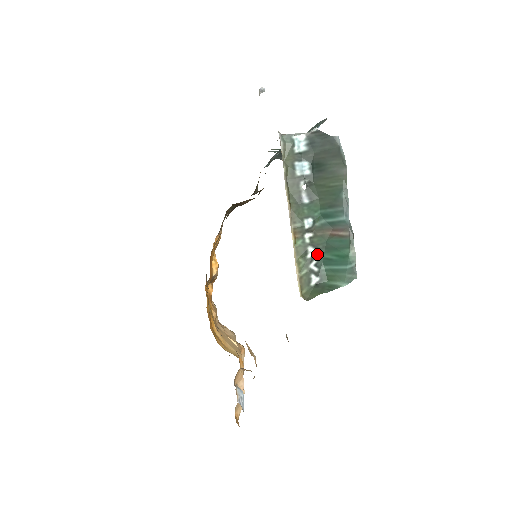
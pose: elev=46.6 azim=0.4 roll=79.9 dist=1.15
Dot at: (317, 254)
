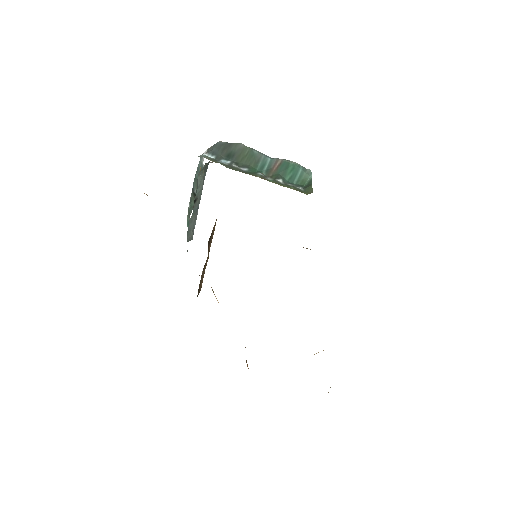
Dot at: (283, 181)
